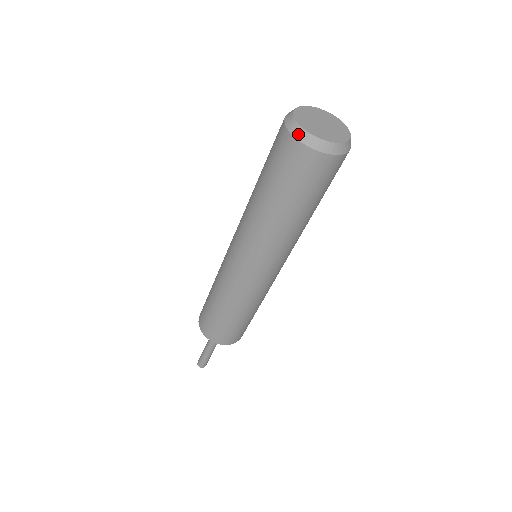
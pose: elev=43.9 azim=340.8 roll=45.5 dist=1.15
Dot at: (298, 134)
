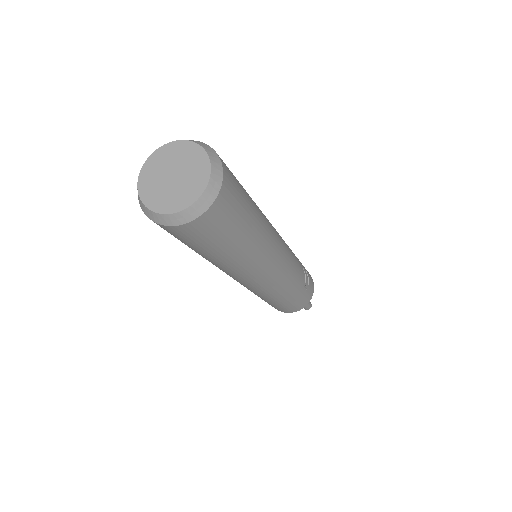
Dot at: (138, 183)
